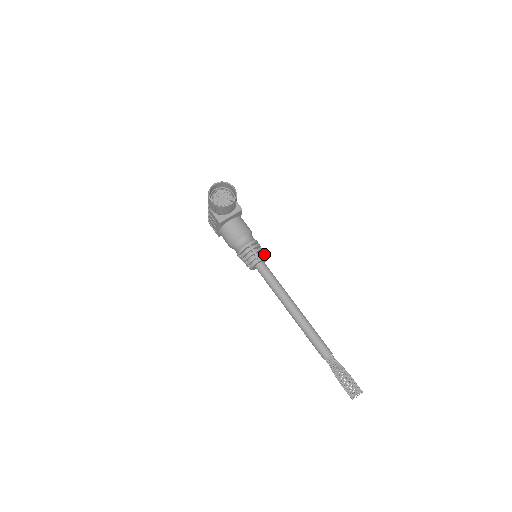
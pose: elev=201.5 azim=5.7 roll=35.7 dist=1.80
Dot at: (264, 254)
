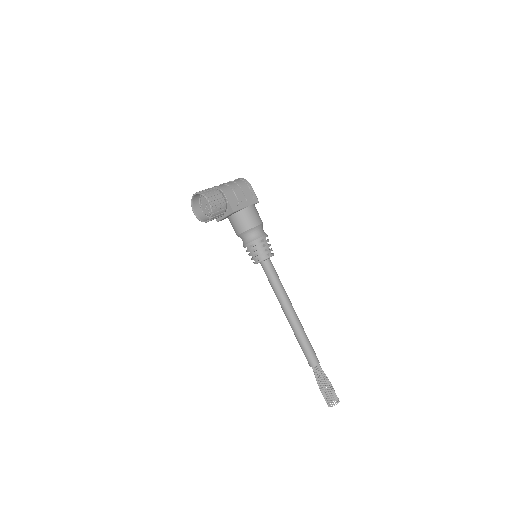
Dot at: (265, 254)
